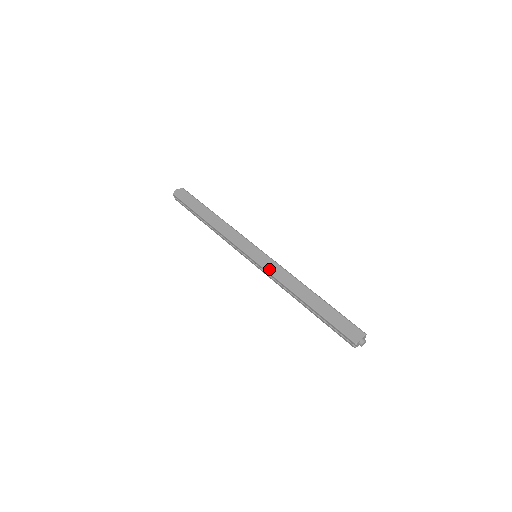
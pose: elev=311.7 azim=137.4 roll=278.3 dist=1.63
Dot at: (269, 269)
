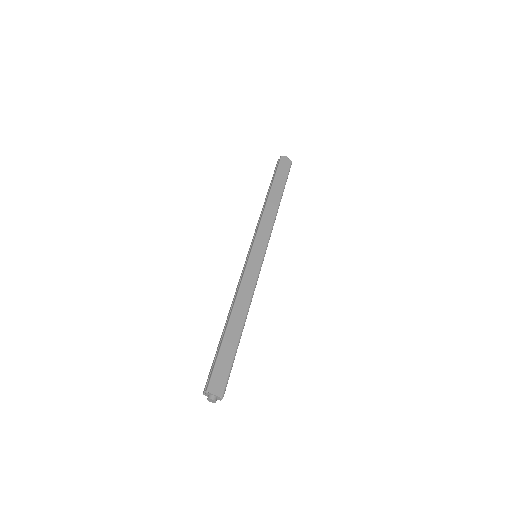
Dot at: (248, 273)
